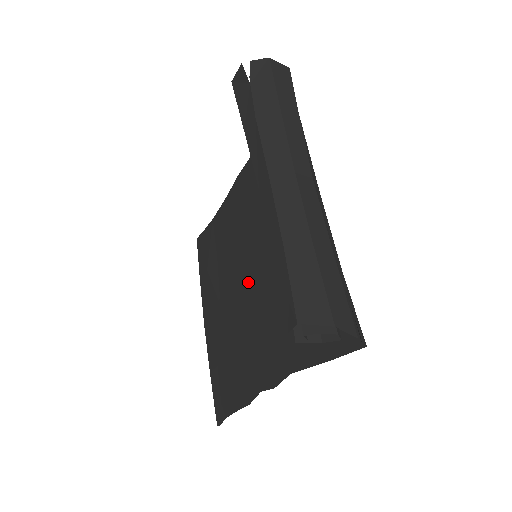
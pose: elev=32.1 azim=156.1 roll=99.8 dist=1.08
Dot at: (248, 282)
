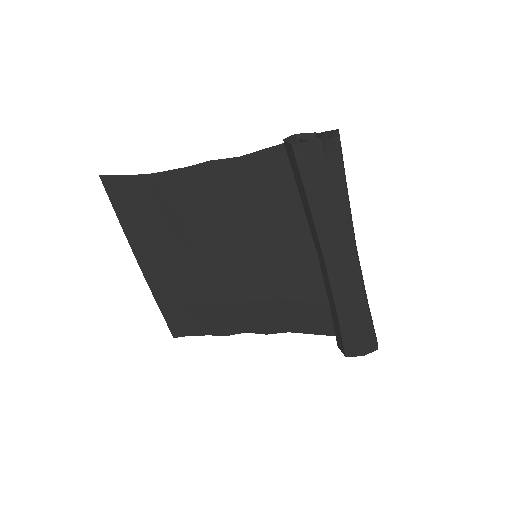
Dot at: (235, 265)
